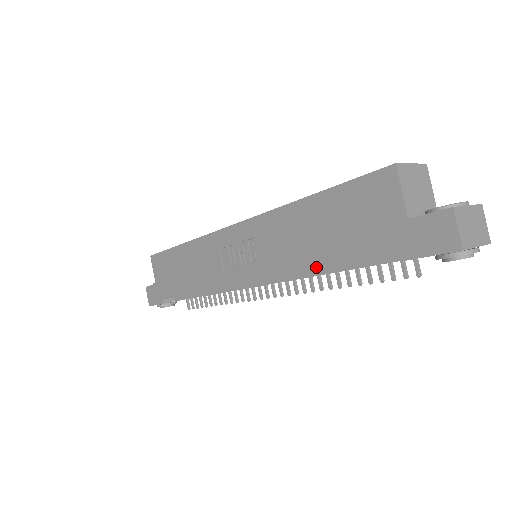
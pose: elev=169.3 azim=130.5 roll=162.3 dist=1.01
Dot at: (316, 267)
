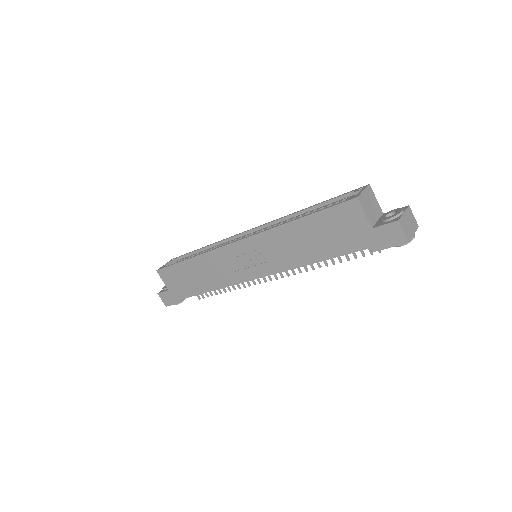
Dot at: (313, 262)
